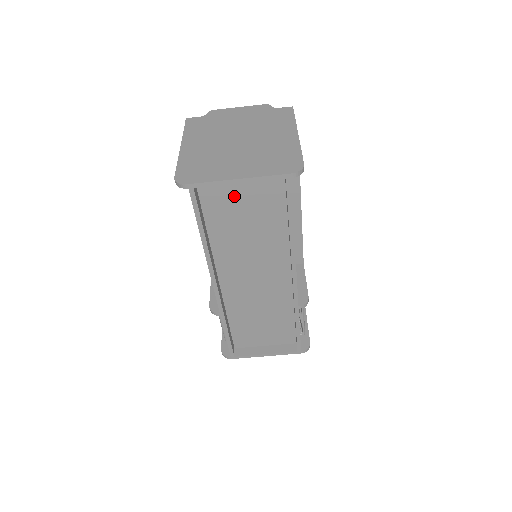
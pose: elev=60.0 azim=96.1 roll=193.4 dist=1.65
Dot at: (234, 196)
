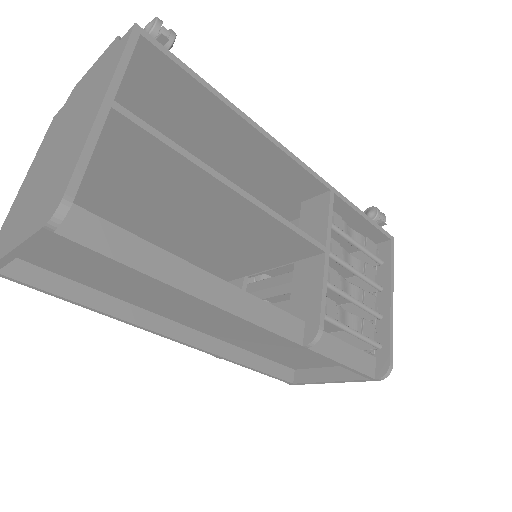
Dot at: (63, 255)
